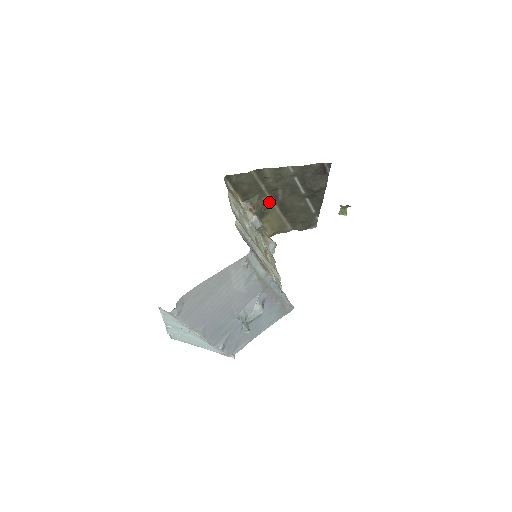
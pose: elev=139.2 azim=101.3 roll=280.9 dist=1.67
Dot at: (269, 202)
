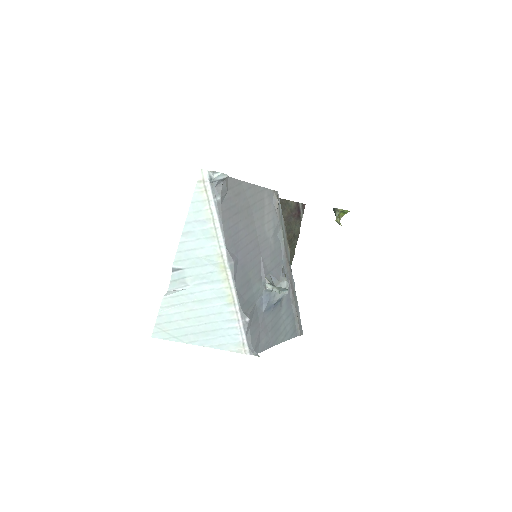
Dot at: occluded
